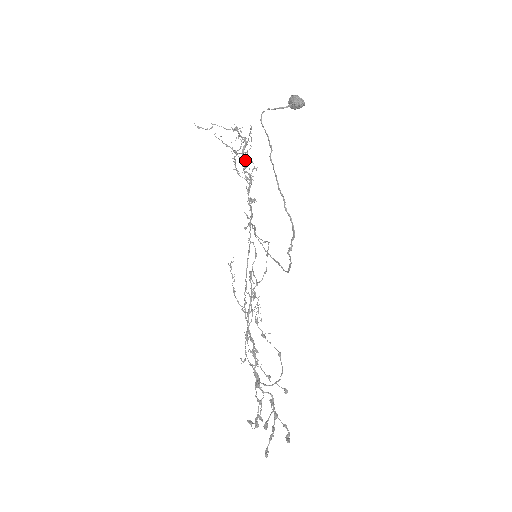
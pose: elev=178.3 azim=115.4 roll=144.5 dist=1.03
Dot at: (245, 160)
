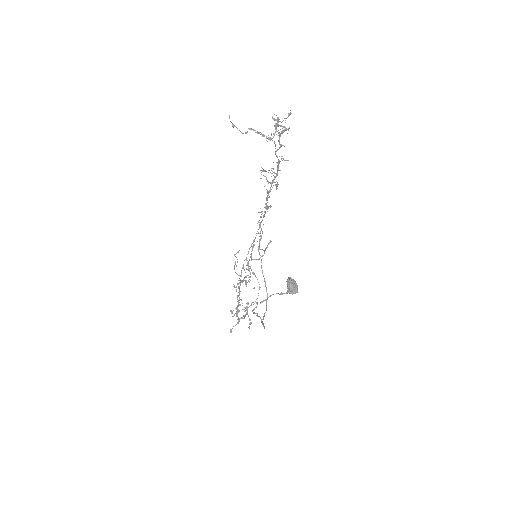
Dot at: (280, 144)
